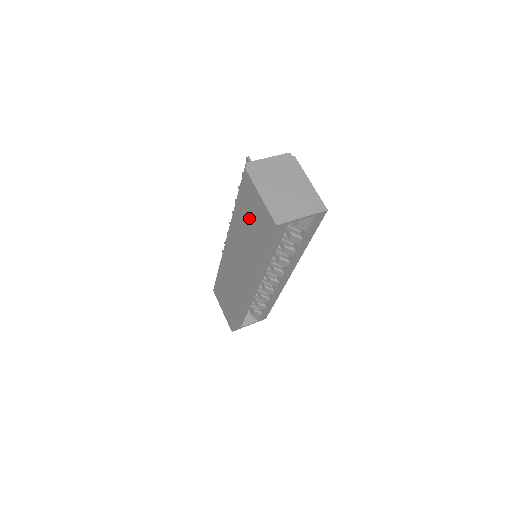
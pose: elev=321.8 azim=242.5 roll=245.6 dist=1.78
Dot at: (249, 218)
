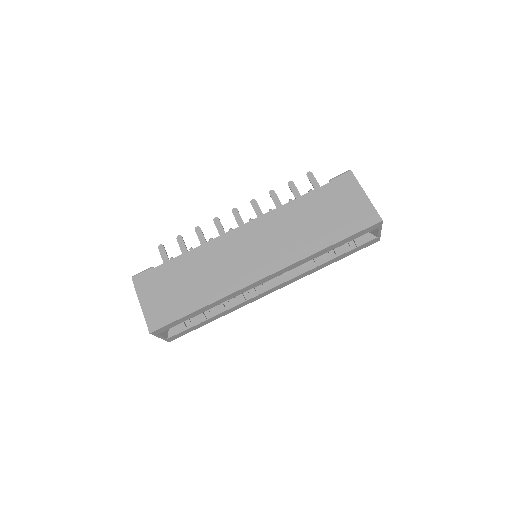
Dot at: (328, 209)
